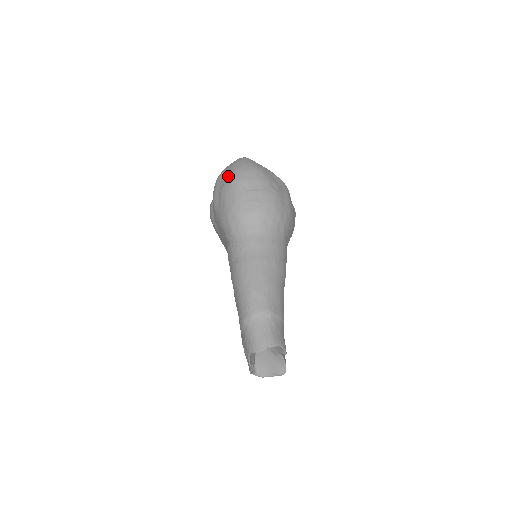
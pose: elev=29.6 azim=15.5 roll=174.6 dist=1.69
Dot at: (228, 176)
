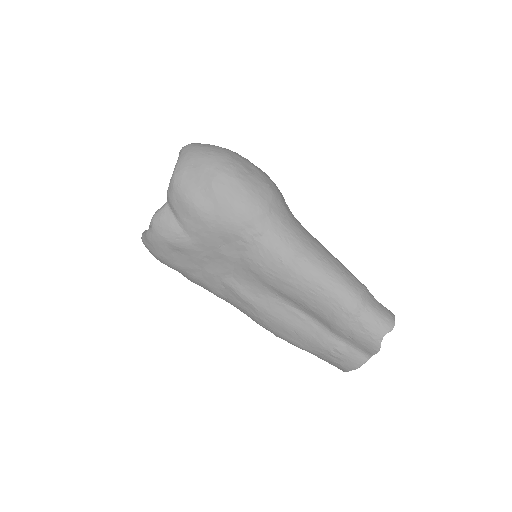
Dot at: (208, 167)
